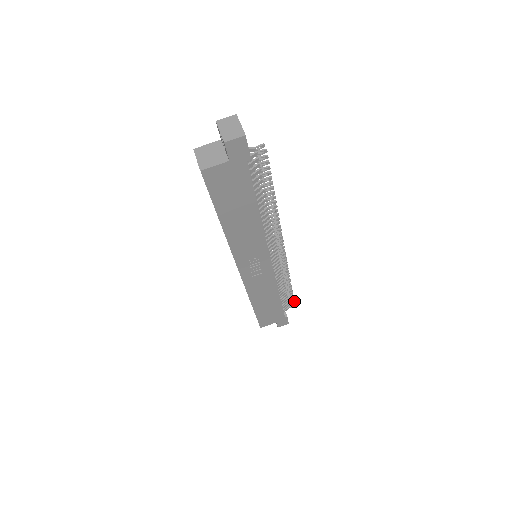
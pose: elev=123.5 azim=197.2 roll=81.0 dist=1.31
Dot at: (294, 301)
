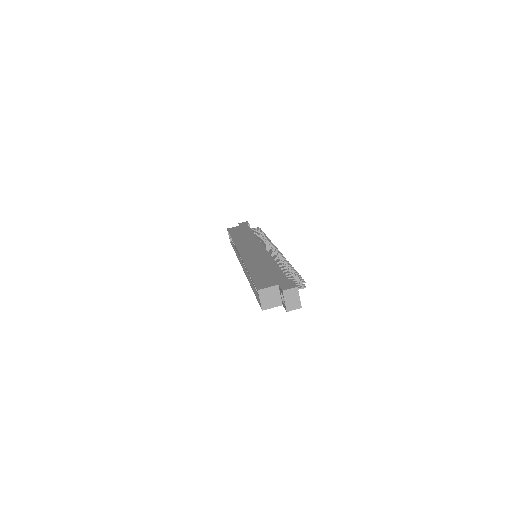
Dot at: occluded
